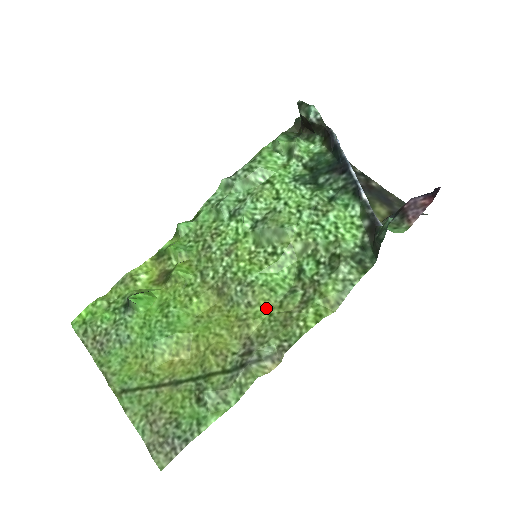
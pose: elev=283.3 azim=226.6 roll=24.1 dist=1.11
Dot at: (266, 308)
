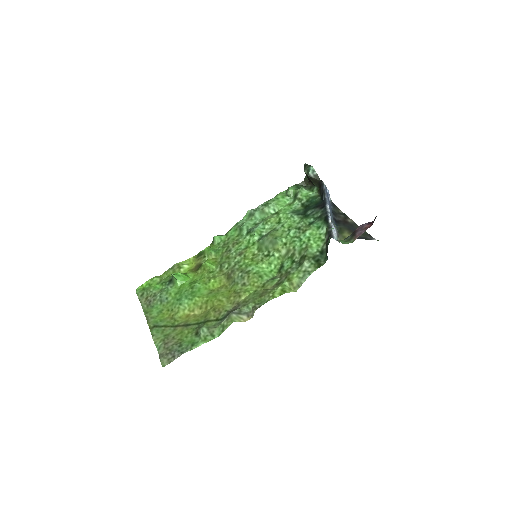
Dot at: (254, 287)
